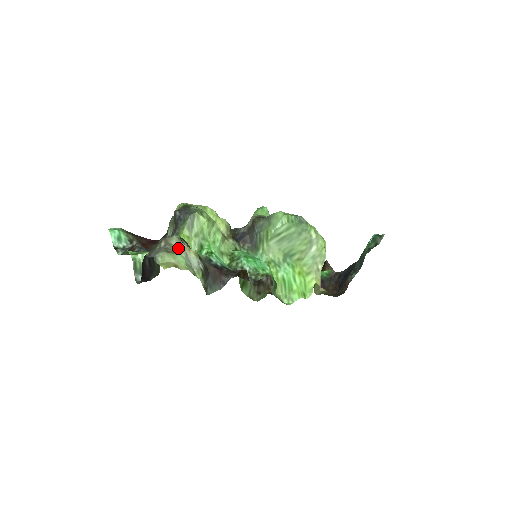
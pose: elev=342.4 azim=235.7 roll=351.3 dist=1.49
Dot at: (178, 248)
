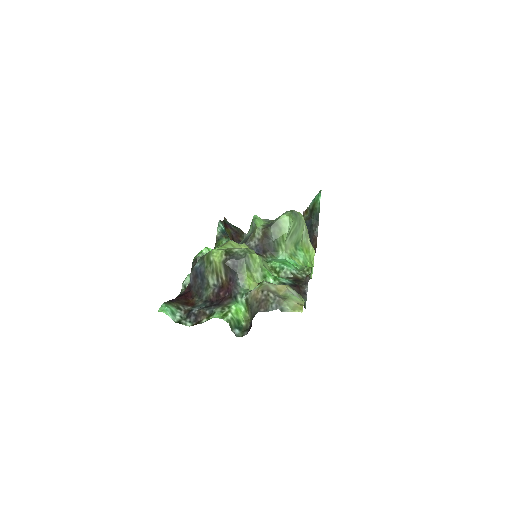
Dot at: (280, 291)
